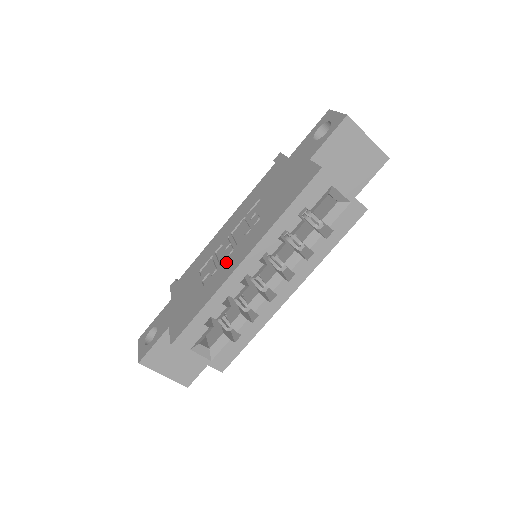
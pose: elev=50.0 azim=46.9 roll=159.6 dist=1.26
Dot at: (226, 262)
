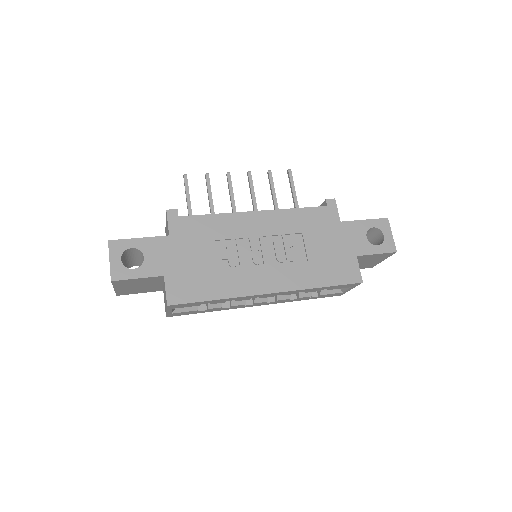
Dot at: (252, 272)
